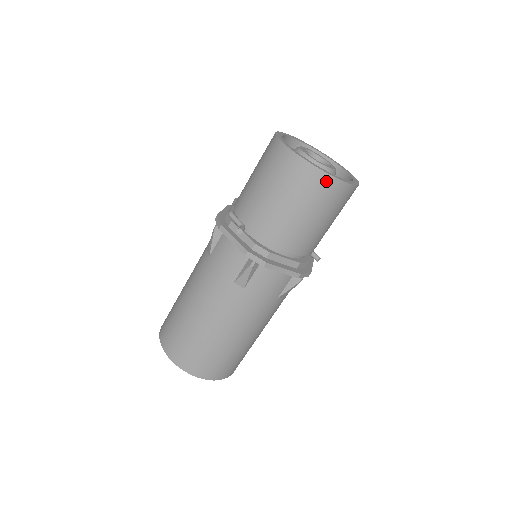
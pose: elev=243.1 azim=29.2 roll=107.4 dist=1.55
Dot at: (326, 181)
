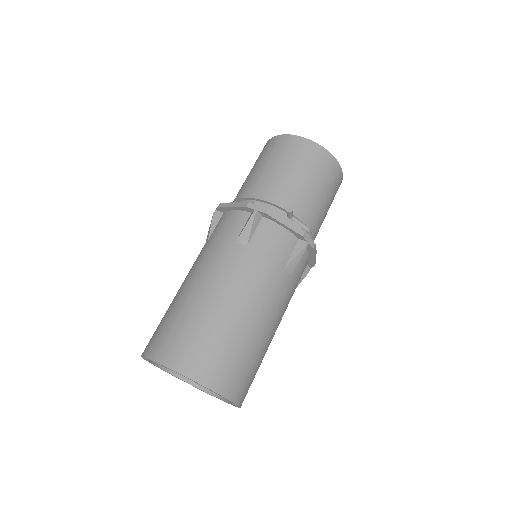
Dot at: (272, 141)
